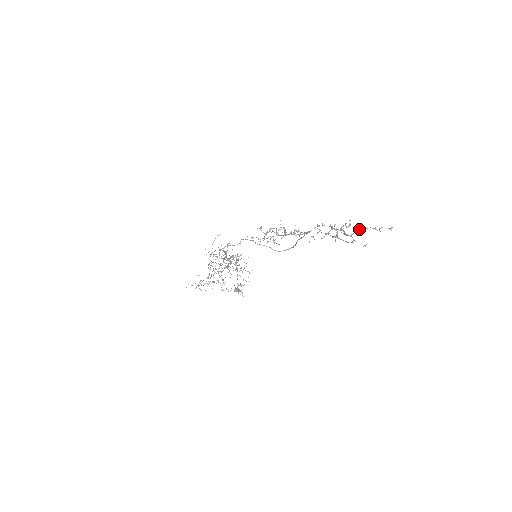
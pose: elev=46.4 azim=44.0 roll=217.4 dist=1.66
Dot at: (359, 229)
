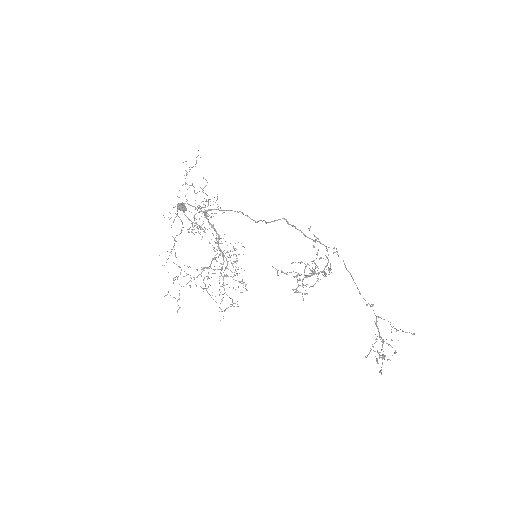
Dot at: occluded
